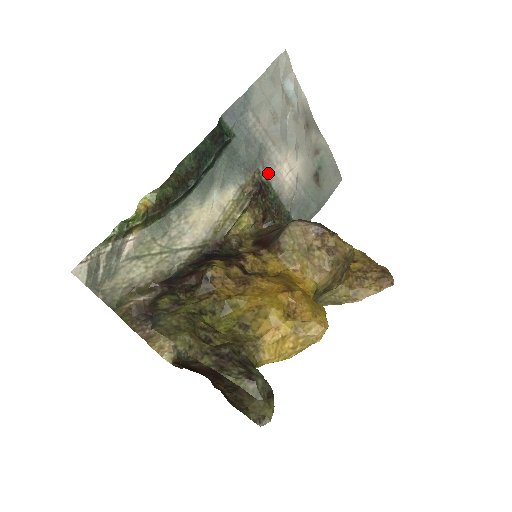
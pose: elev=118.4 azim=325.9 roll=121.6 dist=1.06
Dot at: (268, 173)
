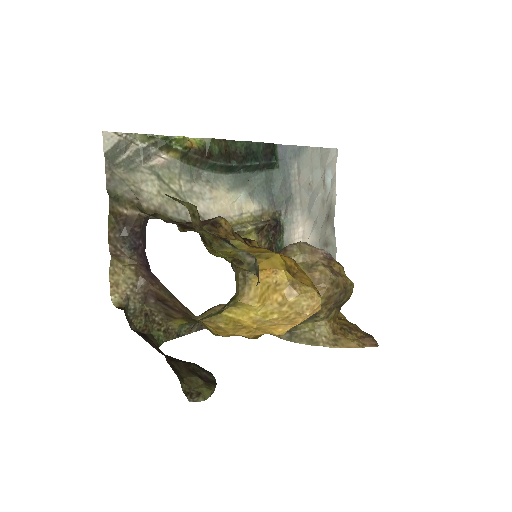
Dot at: (286, 222)
